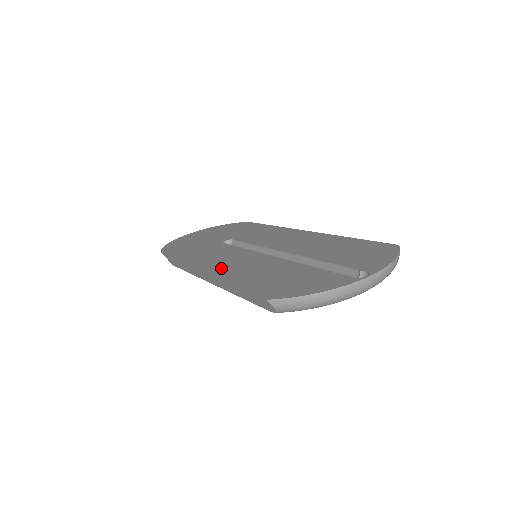
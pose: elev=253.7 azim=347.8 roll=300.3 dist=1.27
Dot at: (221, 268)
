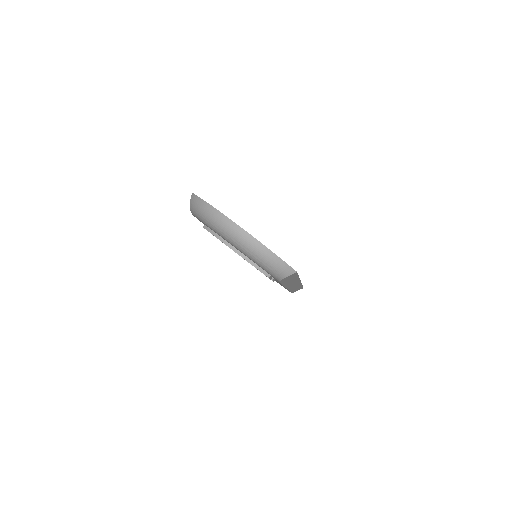
Dot at: occluded
